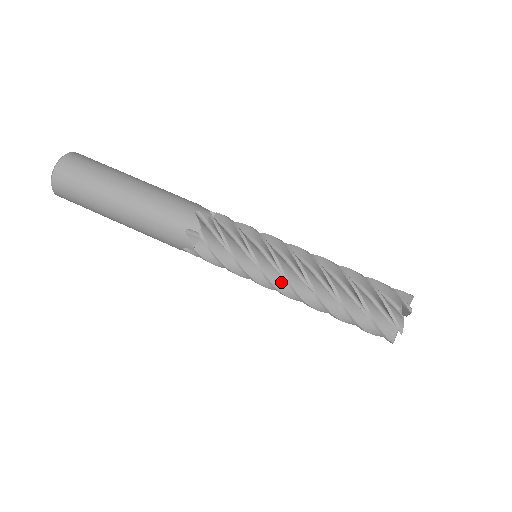
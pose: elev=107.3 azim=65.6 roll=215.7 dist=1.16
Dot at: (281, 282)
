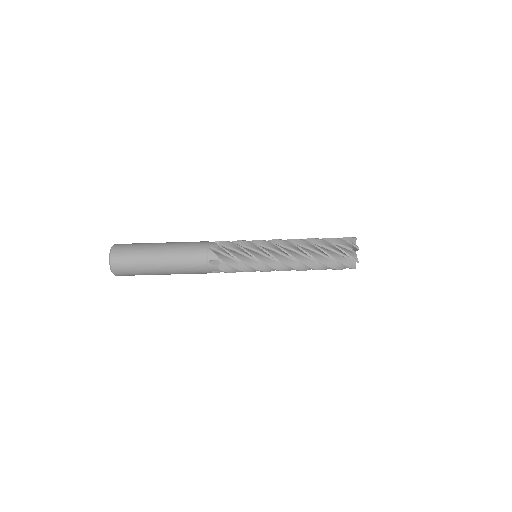
Dot at: occluded
